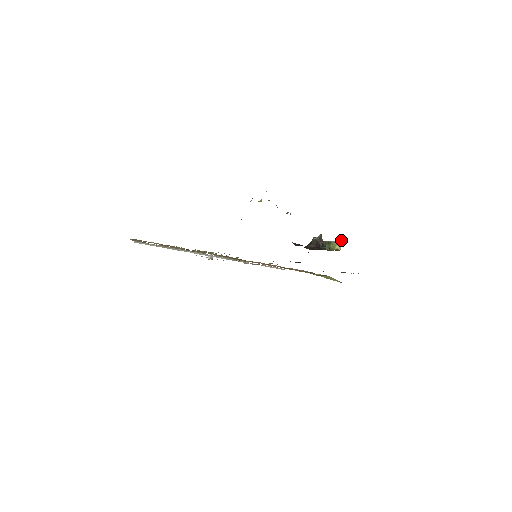
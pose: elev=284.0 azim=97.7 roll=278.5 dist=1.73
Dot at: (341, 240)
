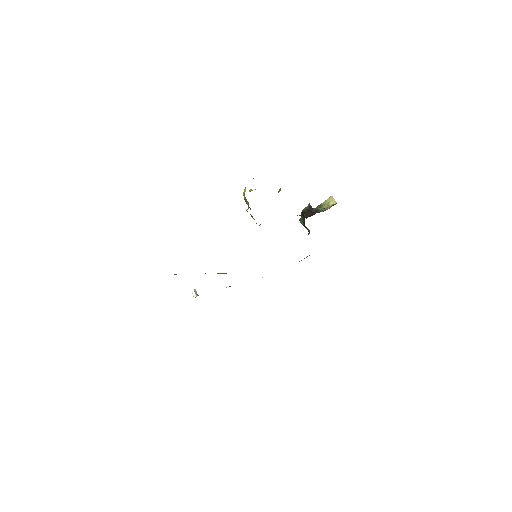
Dot at: (331, 196)
